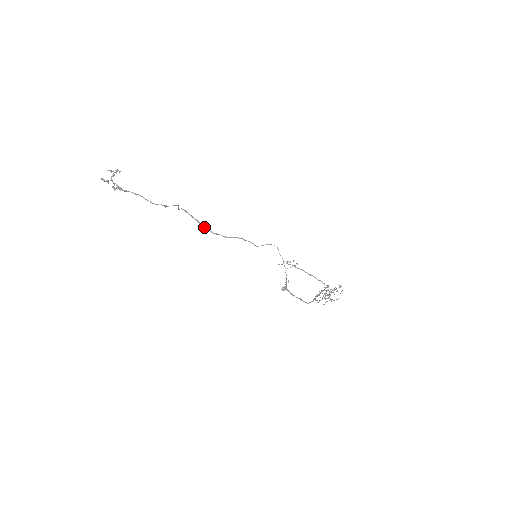
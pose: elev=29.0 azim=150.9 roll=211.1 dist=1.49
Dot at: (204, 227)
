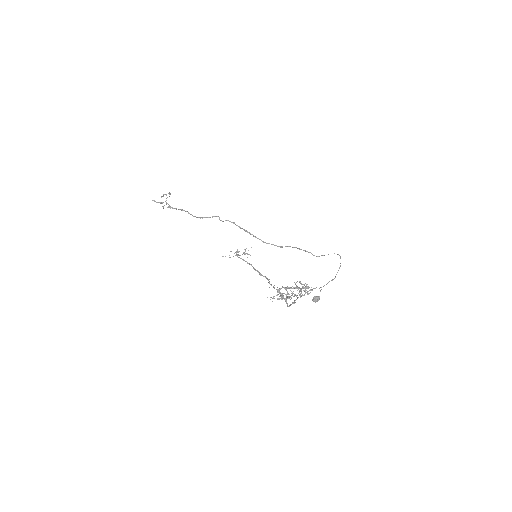
Dot at: (255, 237)
